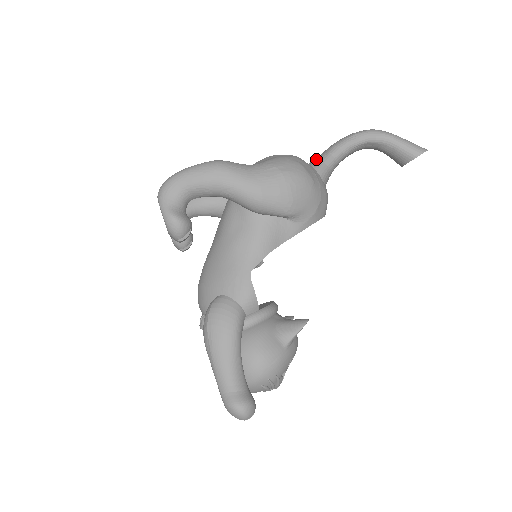
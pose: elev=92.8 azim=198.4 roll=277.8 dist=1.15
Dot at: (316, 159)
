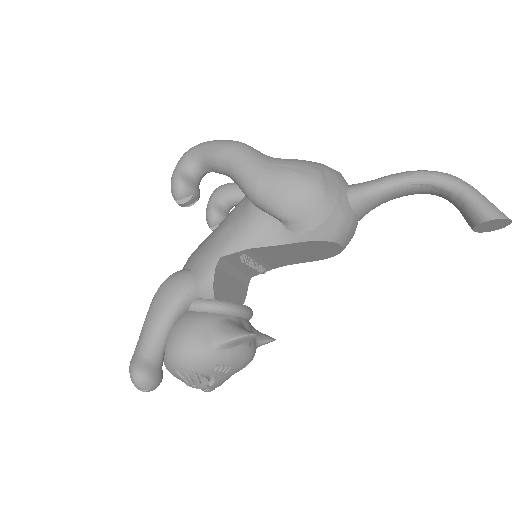
Dot at: occluded
